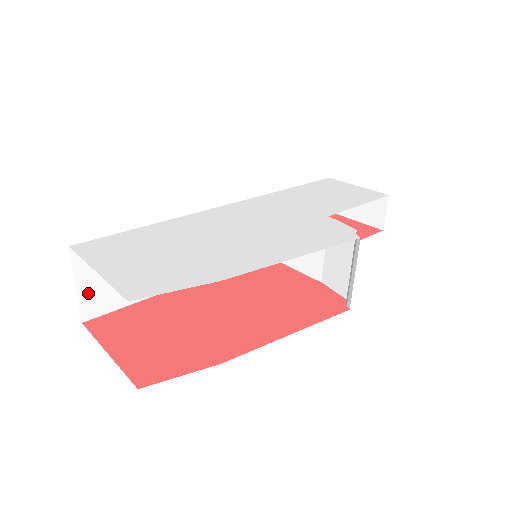
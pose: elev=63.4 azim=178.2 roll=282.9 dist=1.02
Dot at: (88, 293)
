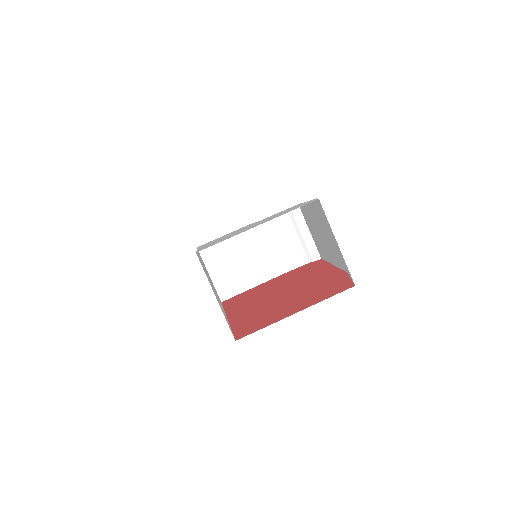
Dot at: occluded
